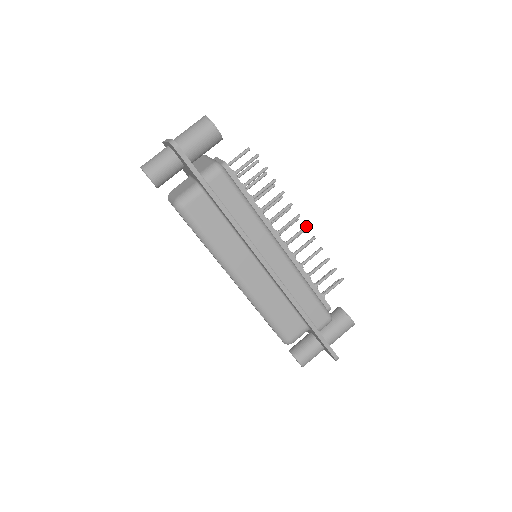
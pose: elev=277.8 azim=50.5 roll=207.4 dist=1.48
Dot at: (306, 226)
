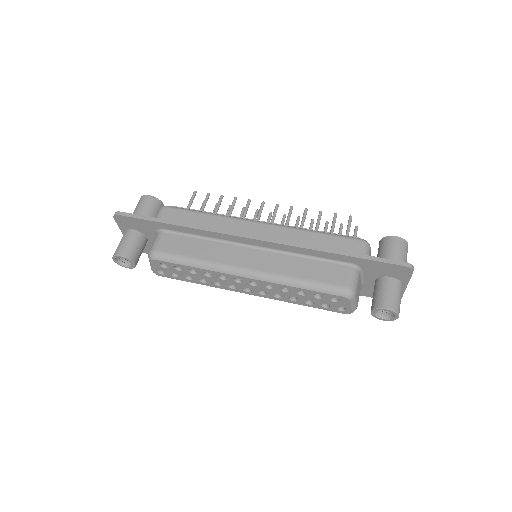
Dot at: (276, 204)
